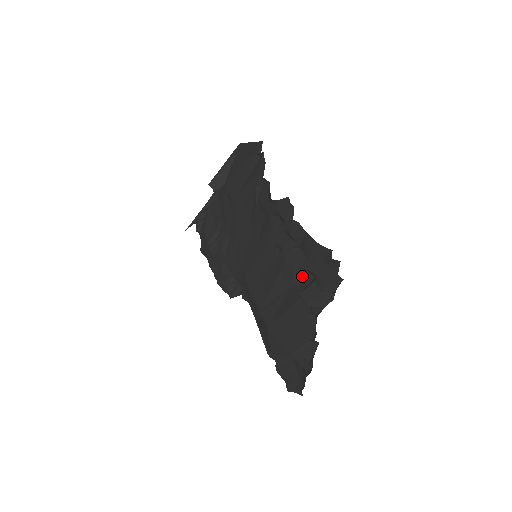
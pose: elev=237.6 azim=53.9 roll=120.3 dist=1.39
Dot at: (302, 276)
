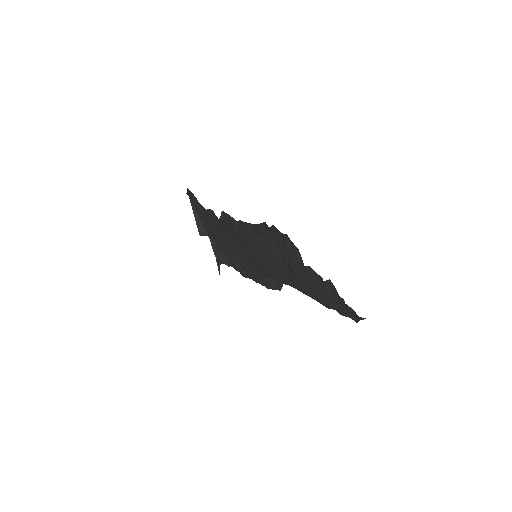
Dot at: (278, 248)
